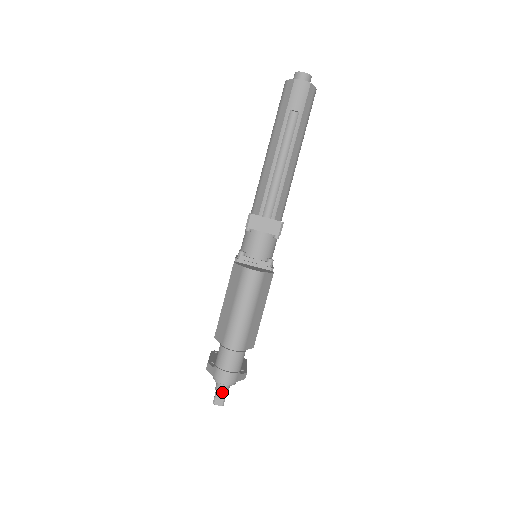
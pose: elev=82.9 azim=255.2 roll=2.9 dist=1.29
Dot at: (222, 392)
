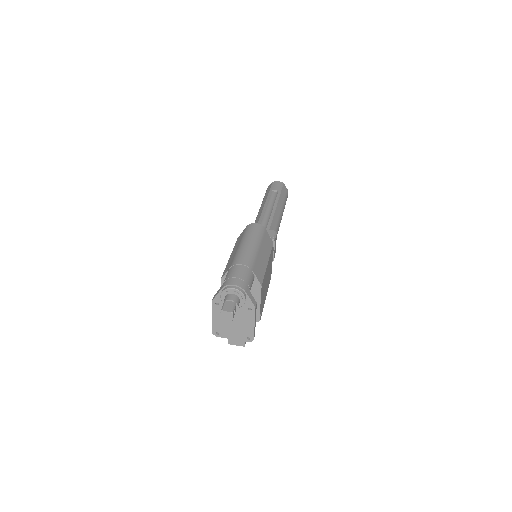
Dot at: (231, 299)
